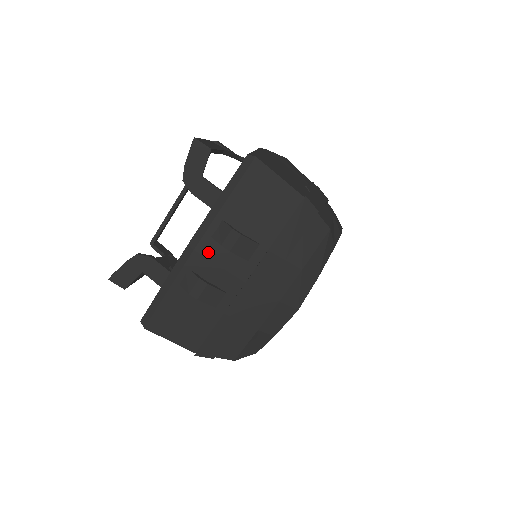
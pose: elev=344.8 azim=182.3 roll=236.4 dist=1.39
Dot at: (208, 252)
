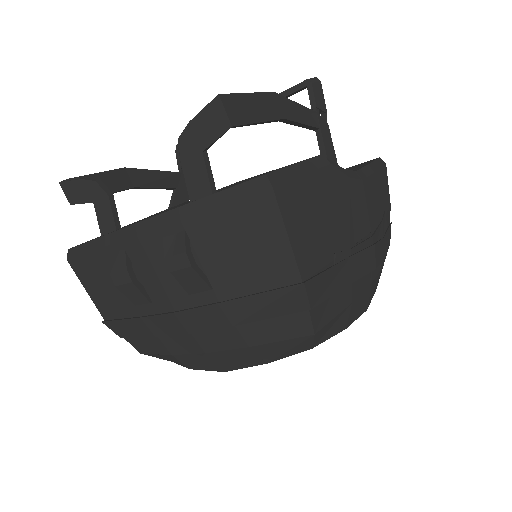
Dot at: (151, 250)
